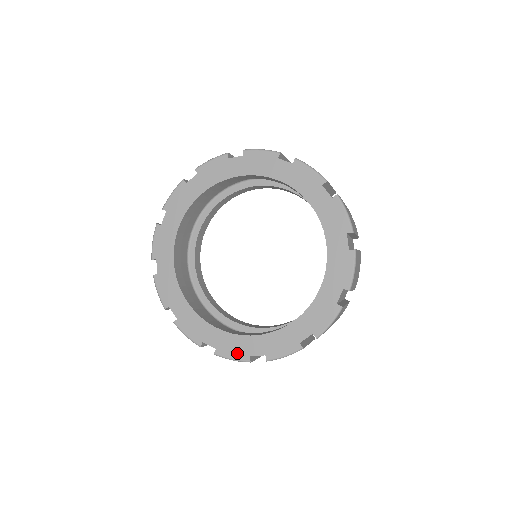
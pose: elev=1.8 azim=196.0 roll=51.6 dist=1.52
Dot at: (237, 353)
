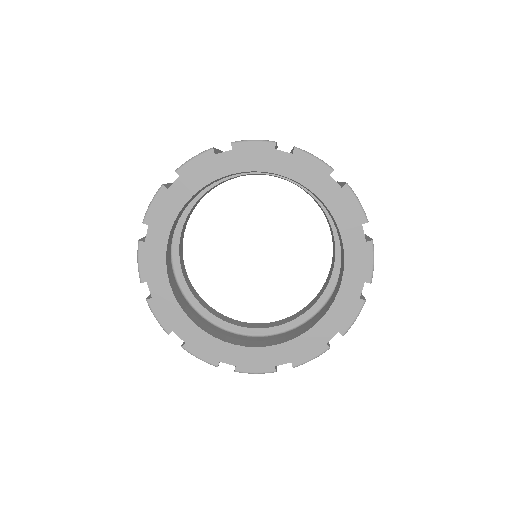
Dot at: (165, 319)
